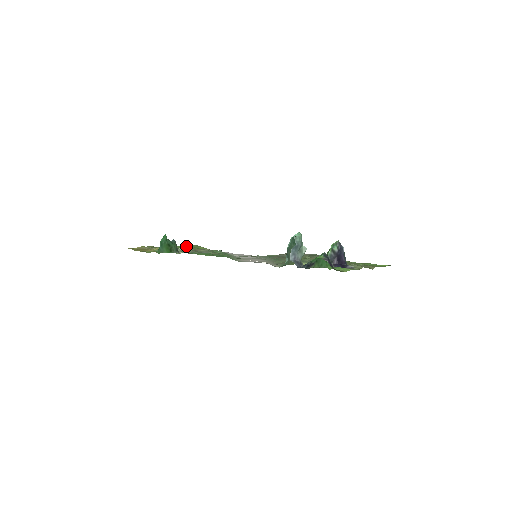
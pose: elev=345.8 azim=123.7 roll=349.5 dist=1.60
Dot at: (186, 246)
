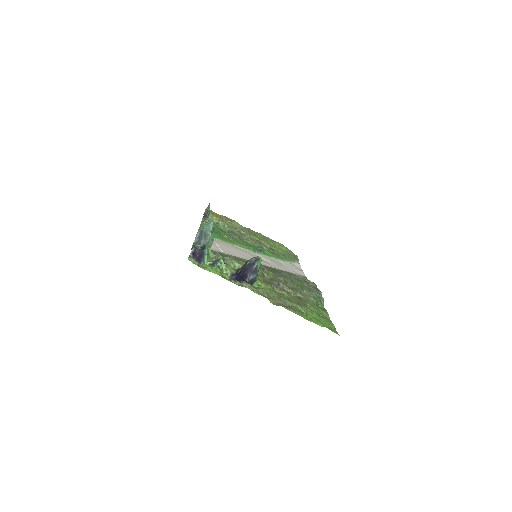
Dot at: (270, 239)
